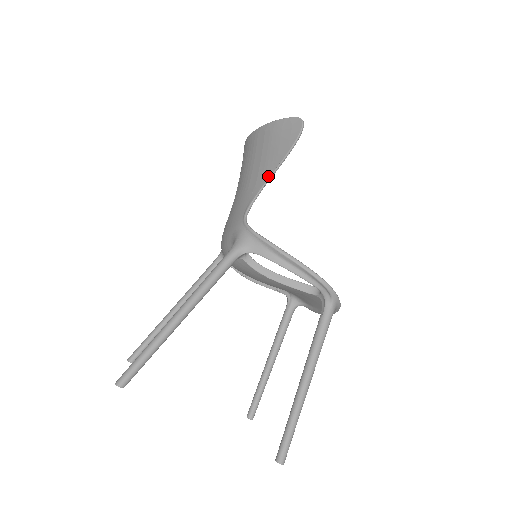
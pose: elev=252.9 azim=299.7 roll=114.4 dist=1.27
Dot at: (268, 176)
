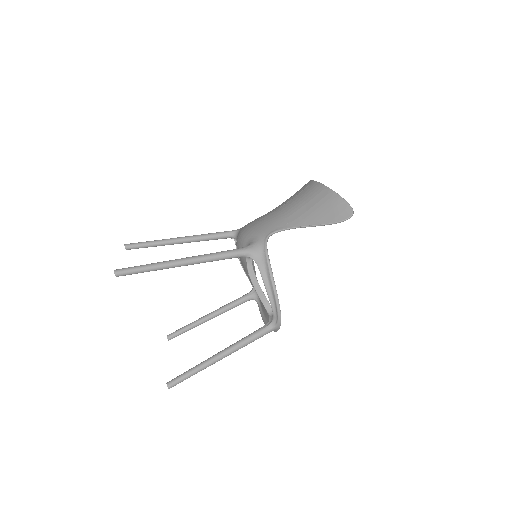
Dot at: (304, 225)
